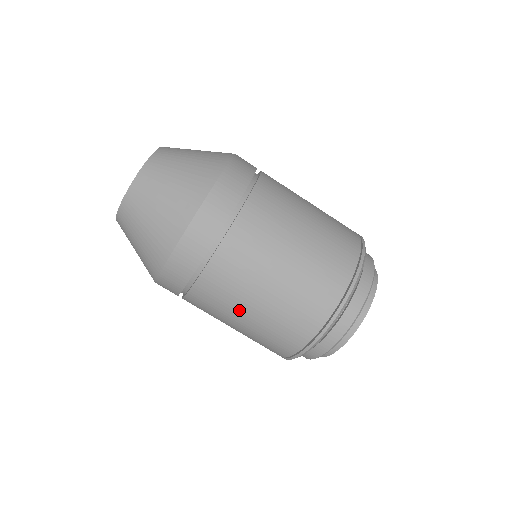
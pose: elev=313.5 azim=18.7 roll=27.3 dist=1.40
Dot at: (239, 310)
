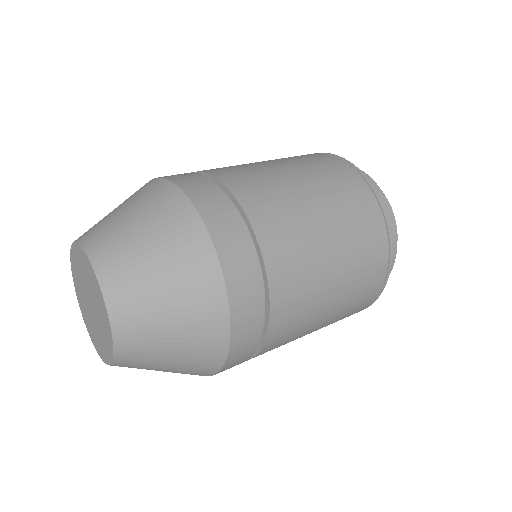
Dot at: occluded
